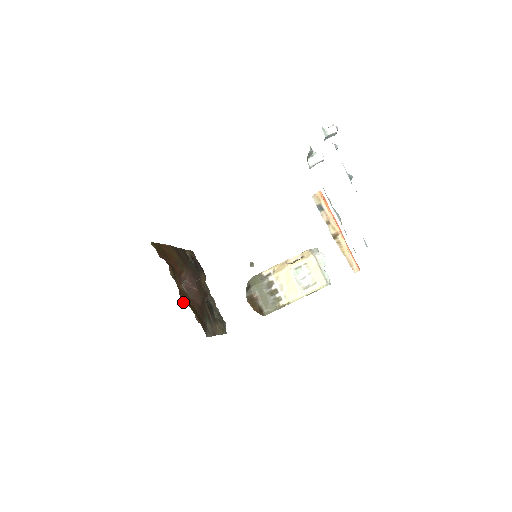
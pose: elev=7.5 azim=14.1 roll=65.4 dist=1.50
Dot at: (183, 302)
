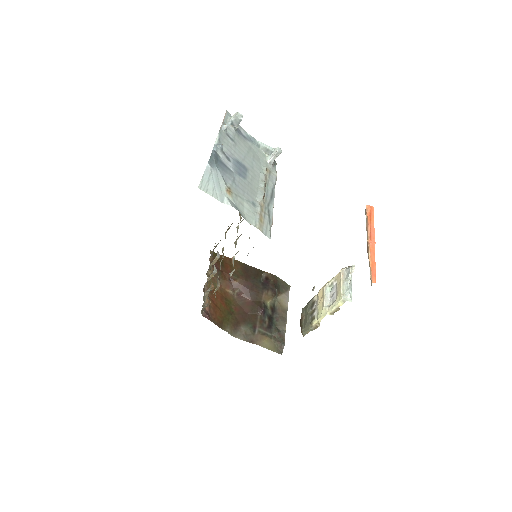
Dot at: occluded
